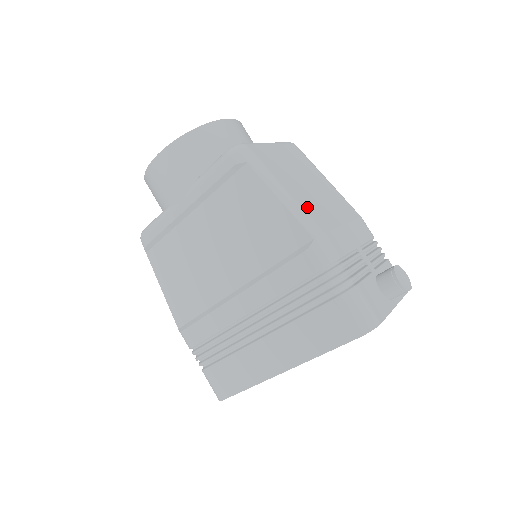
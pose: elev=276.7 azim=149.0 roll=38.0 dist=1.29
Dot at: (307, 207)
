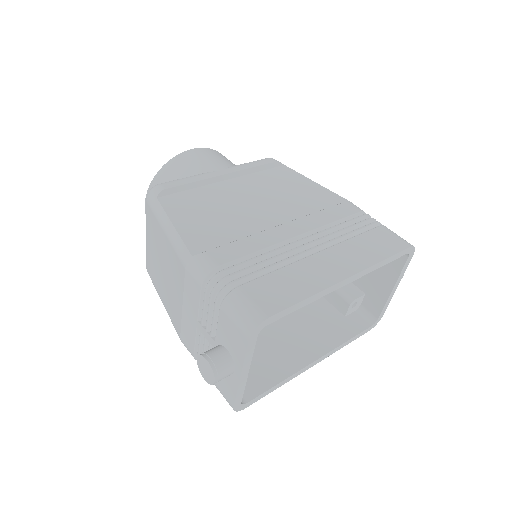
Dot at: occluded
